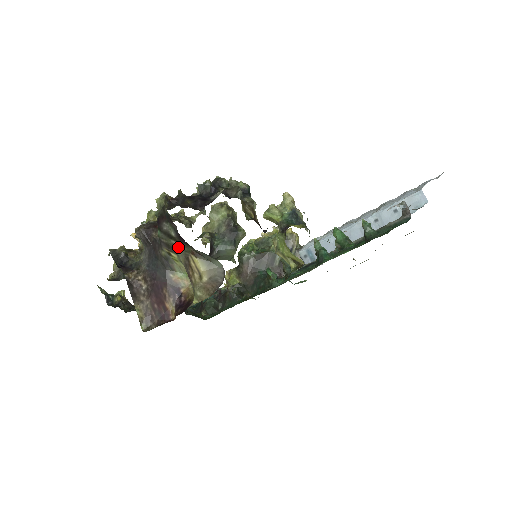
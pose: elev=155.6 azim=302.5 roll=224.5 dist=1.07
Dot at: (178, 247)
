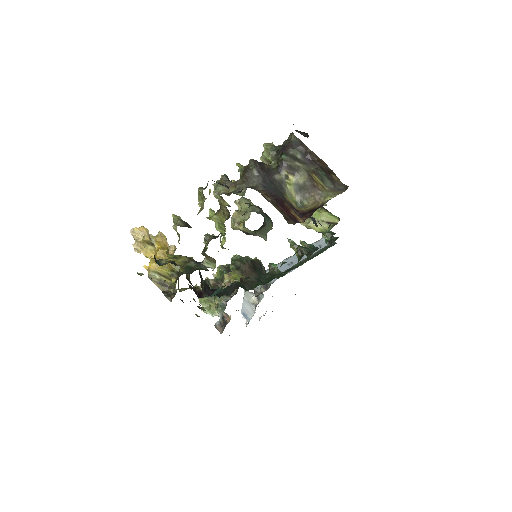
Dot at: (300, 168)
